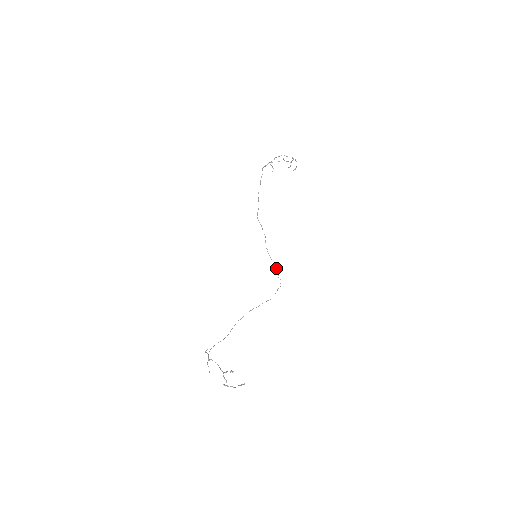
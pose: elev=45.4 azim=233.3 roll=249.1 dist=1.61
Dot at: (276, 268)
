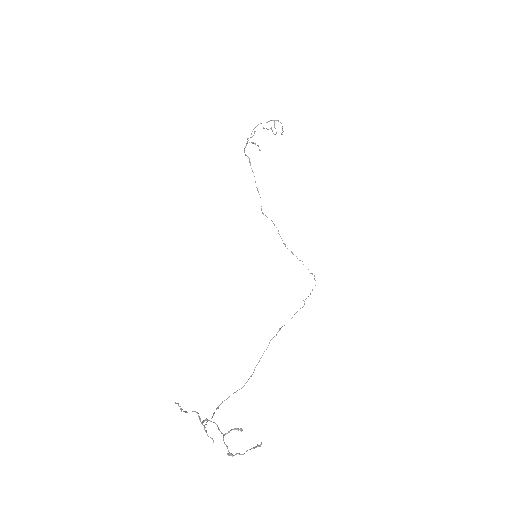
Dot at: occluded
